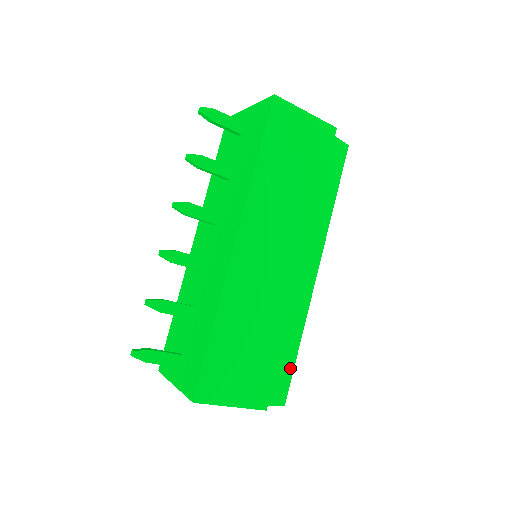
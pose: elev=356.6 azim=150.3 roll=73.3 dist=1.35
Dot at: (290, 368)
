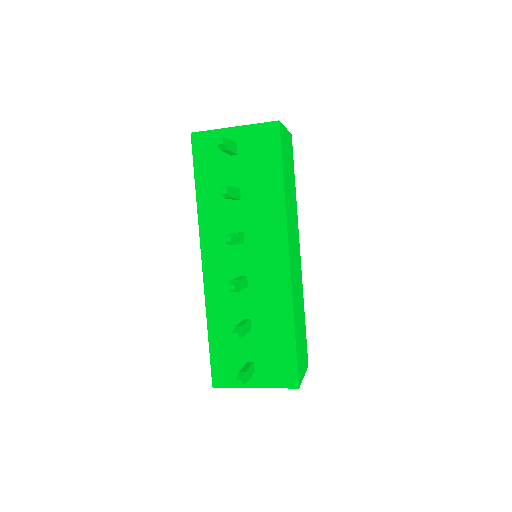
Dot at: occluded
